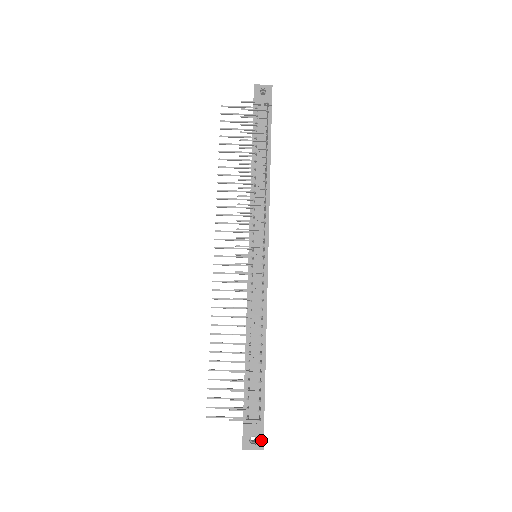
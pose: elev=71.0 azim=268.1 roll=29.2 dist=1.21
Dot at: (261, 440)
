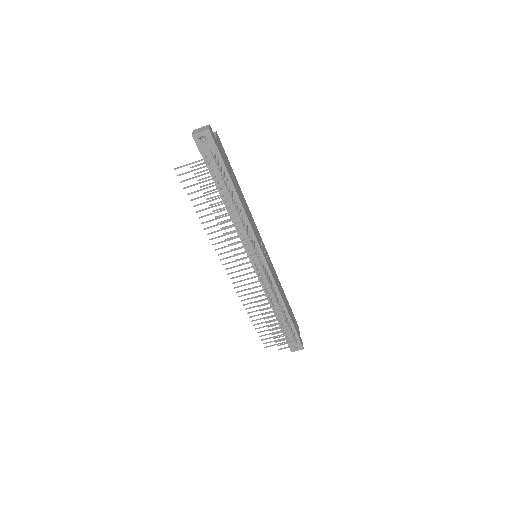
Dot at: (301, 346)
